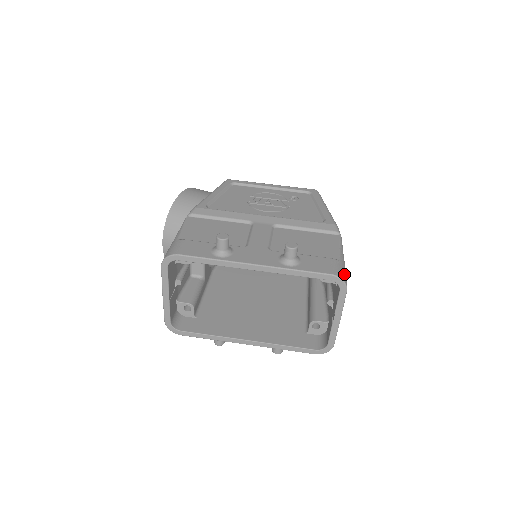
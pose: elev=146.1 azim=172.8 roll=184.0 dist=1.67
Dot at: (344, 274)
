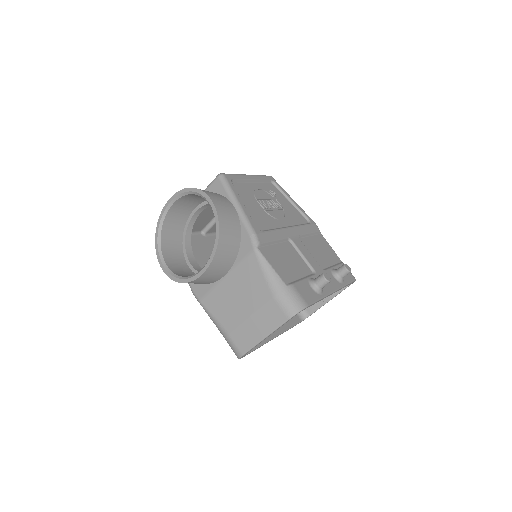
Dot at: occluded
